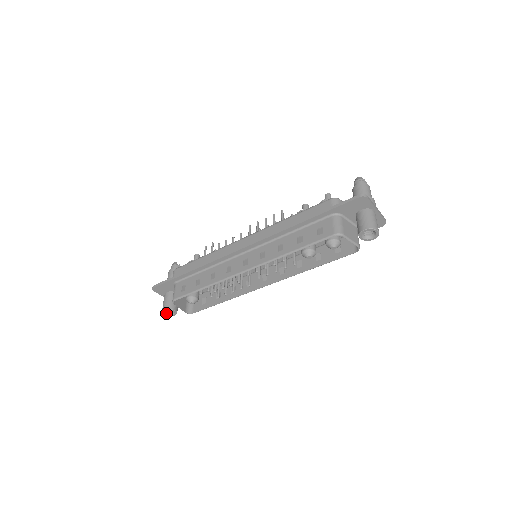
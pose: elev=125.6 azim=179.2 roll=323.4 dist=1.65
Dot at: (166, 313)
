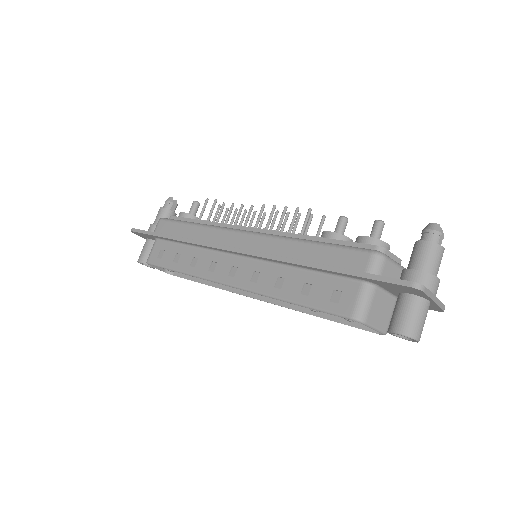
Dot at: occluded
